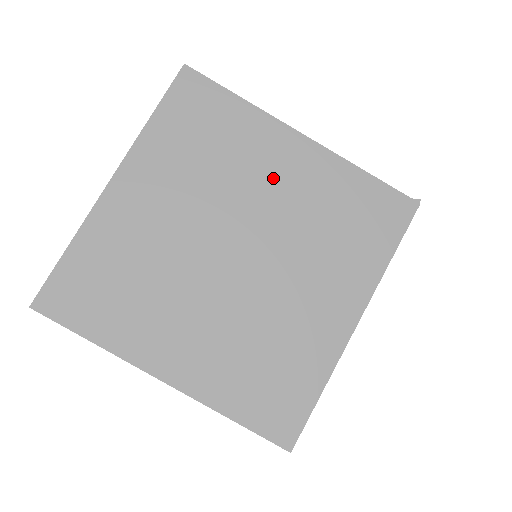
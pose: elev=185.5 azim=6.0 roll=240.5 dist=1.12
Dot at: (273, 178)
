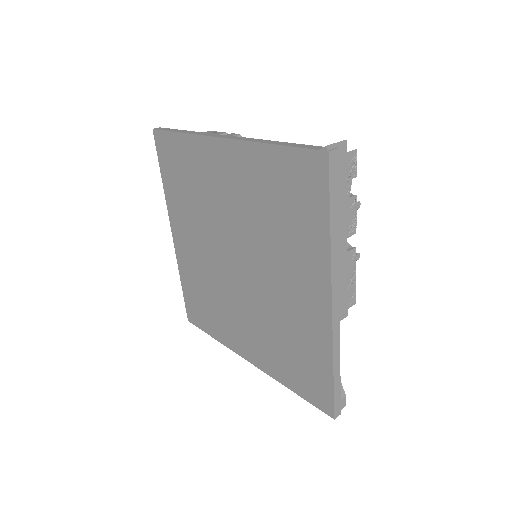
Dot at: (225, 191)
